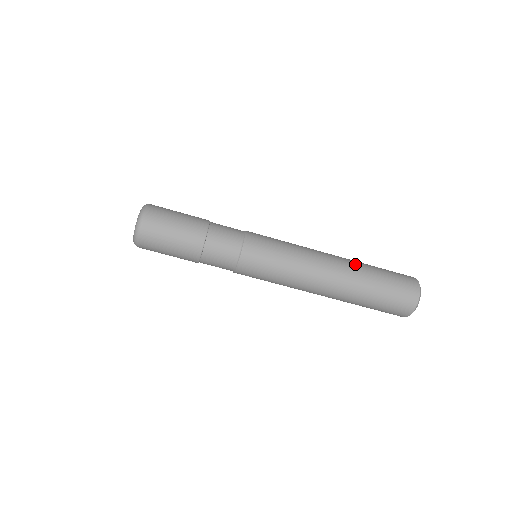
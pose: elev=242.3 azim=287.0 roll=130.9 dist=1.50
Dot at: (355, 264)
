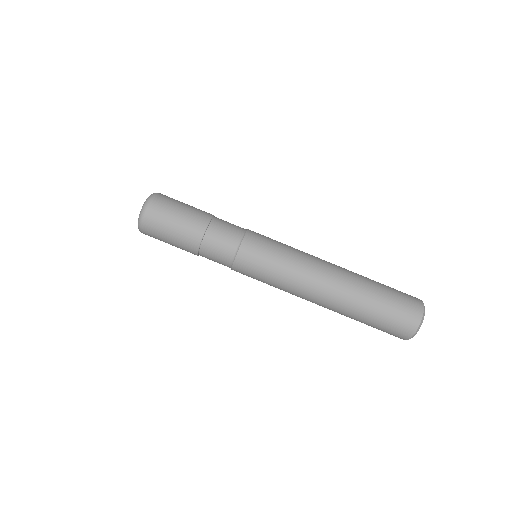
Dot at: (356, 275)
